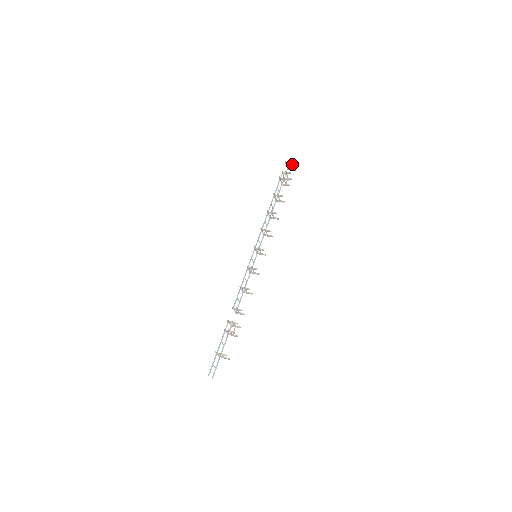
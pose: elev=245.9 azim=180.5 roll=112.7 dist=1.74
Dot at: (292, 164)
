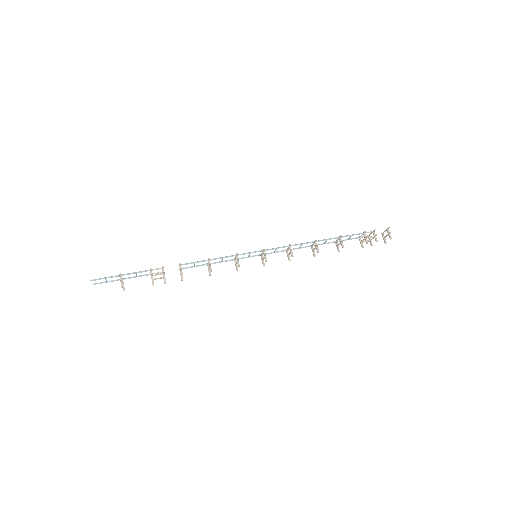
Dot at: (390, 237)
